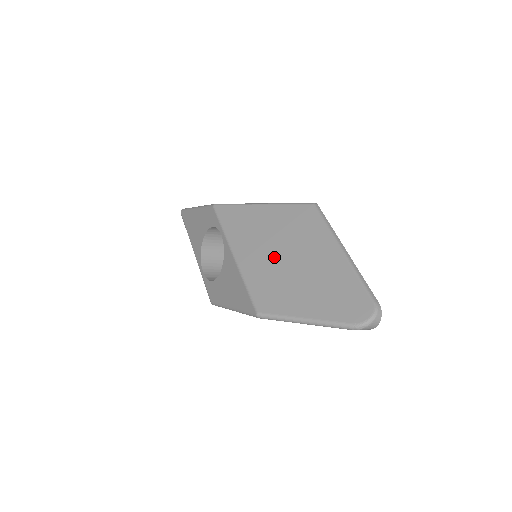
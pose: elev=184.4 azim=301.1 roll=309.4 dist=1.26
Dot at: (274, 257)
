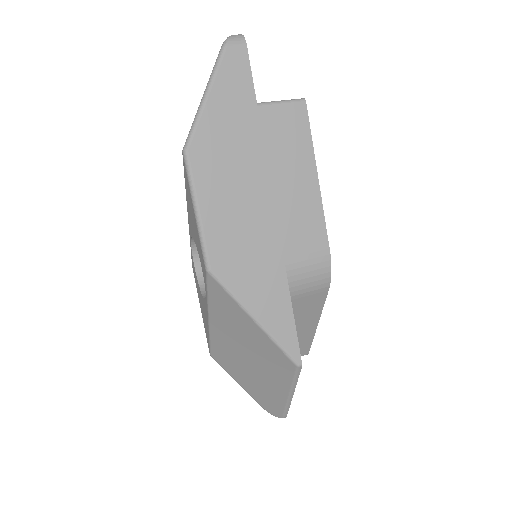
Dot at: (240, 353)
